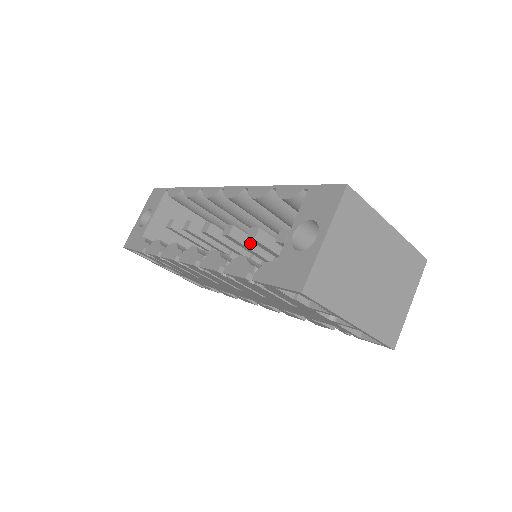
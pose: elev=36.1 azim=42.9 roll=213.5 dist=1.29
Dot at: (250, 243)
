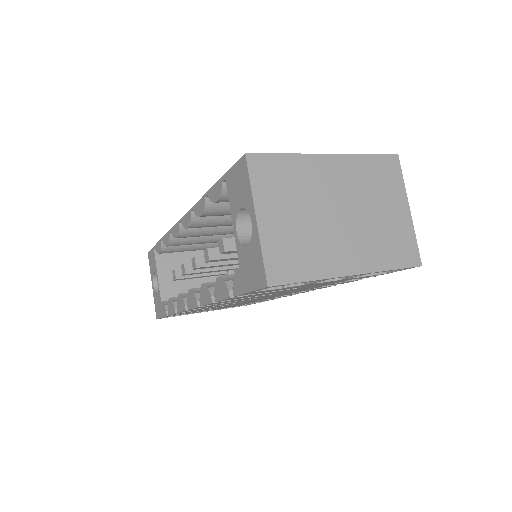
Dot at: occluded
